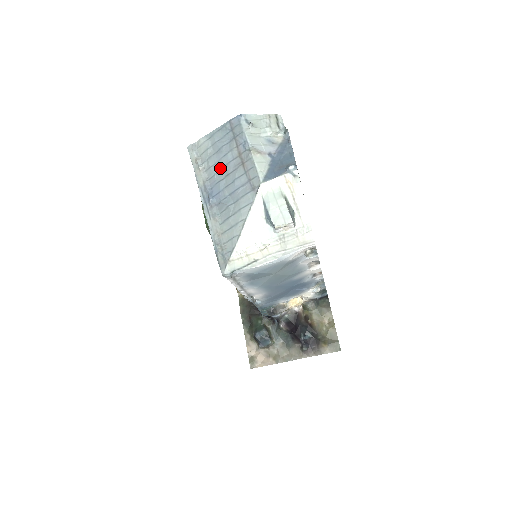
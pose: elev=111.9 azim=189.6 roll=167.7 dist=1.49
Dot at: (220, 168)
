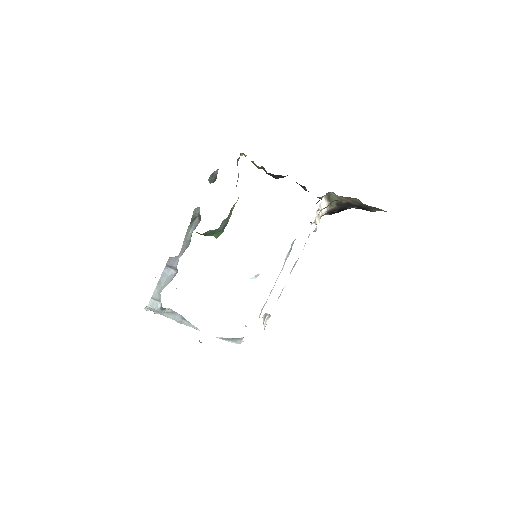
Dot at: occluded
